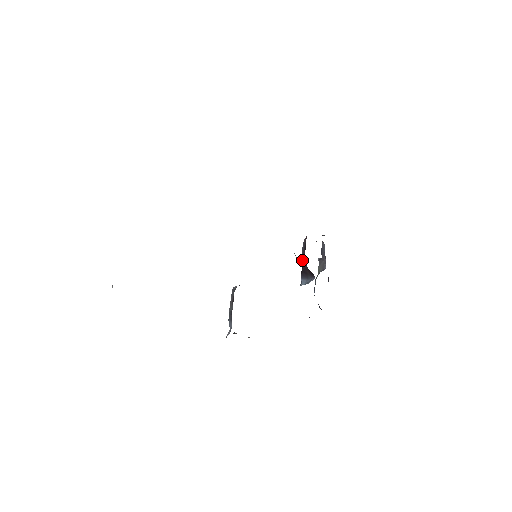
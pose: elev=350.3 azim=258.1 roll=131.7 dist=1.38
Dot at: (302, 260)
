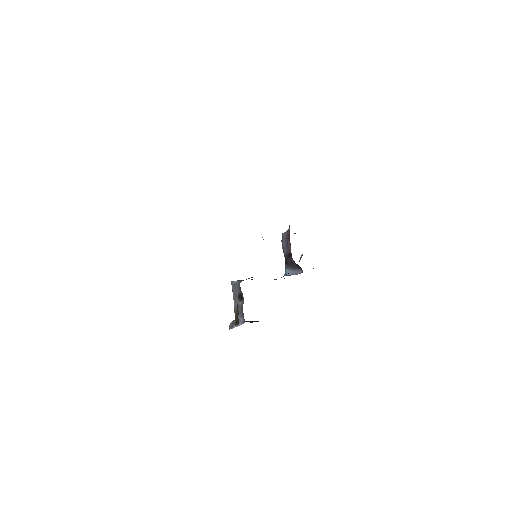
Dot at: (286, 252)
